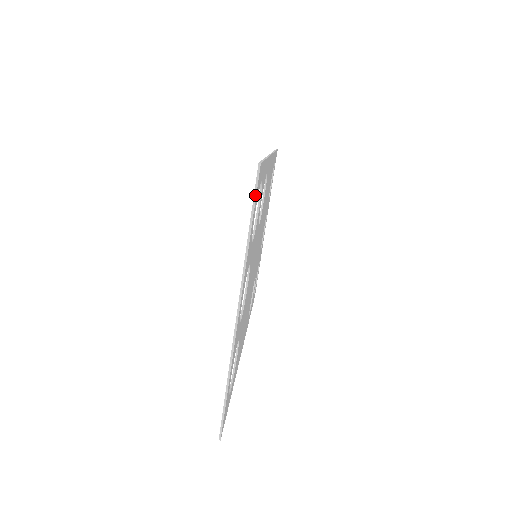
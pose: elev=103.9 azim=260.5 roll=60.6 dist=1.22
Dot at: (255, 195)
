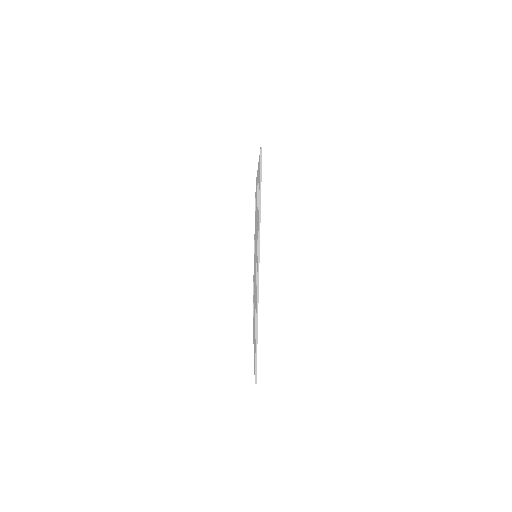
Dot at: (261, 171)
